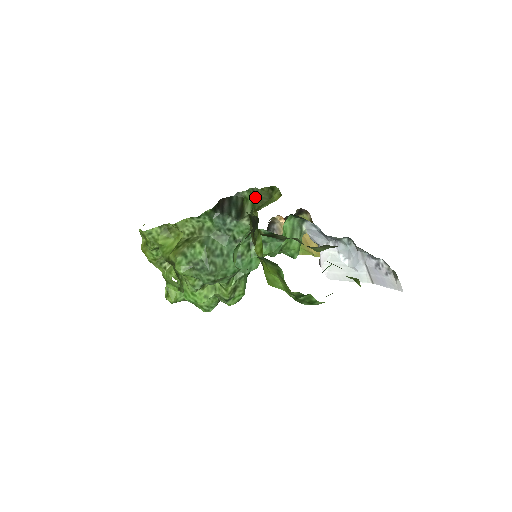
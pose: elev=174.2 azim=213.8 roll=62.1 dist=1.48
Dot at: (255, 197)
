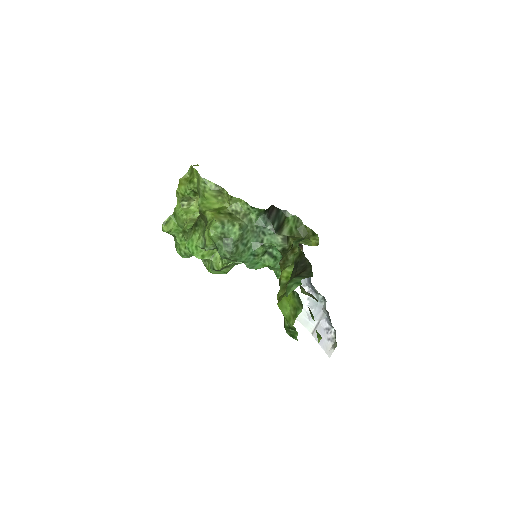
Dot at: (296, 226)
